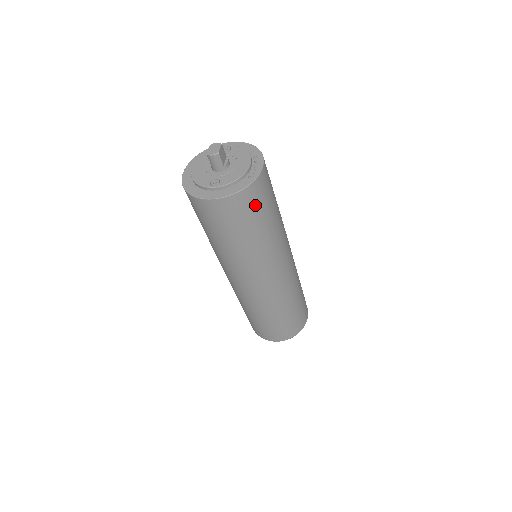
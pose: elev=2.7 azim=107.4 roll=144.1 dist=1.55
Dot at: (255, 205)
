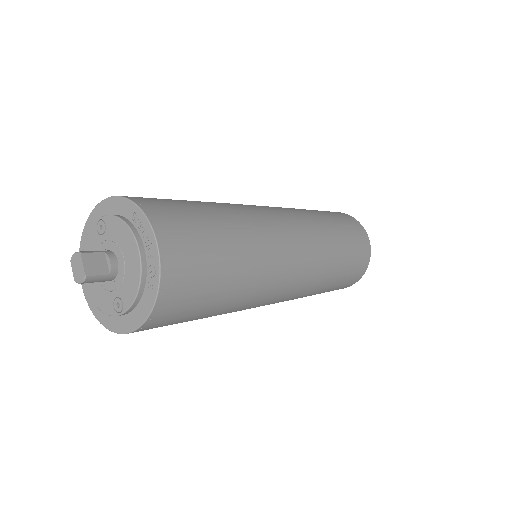
Dot at: (191, 289)
